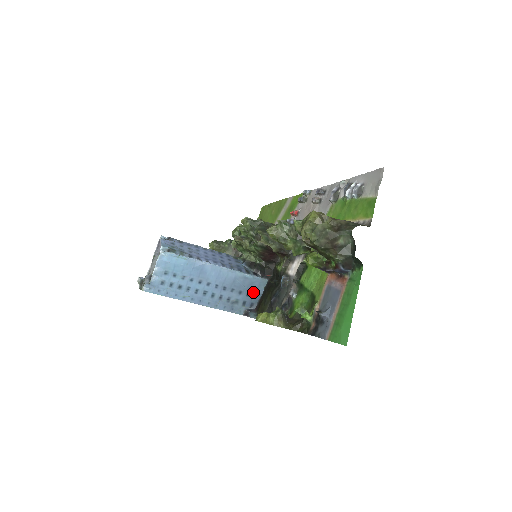
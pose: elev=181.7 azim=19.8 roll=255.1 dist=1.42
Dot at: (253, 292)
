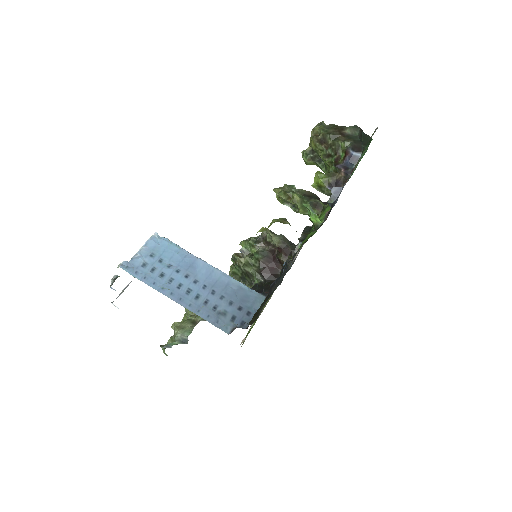
Dot at: (246, 307)
